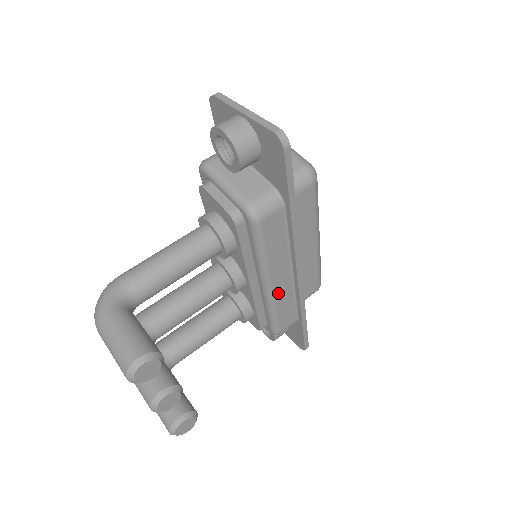
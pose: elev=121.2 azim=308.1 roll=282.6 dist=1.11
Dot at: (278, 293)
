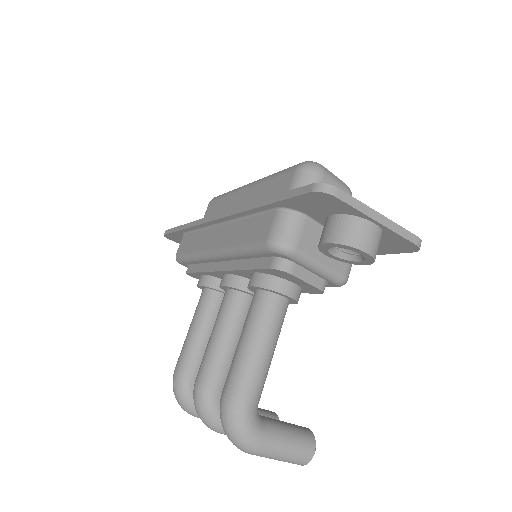
Dot at: occluded
